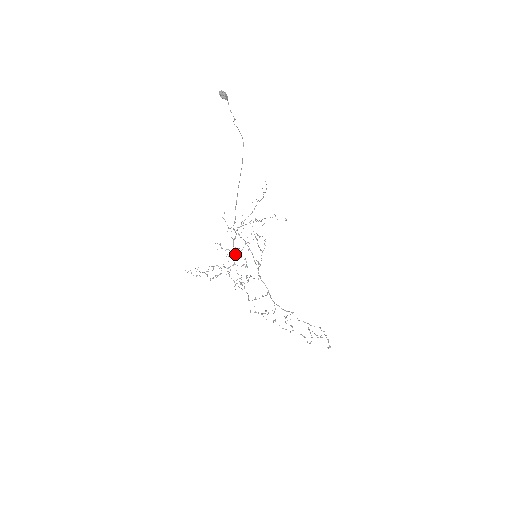
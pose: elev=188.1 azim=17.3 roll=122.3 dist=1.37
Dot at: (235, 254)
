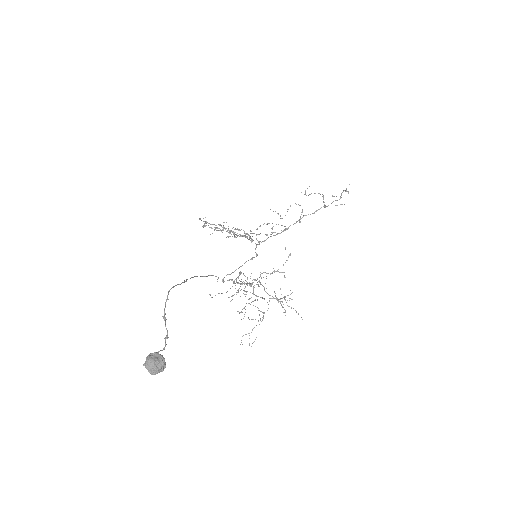
Dot at: (245, 283)
